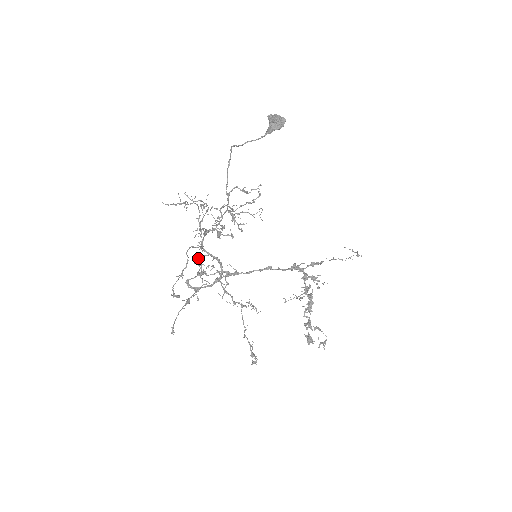
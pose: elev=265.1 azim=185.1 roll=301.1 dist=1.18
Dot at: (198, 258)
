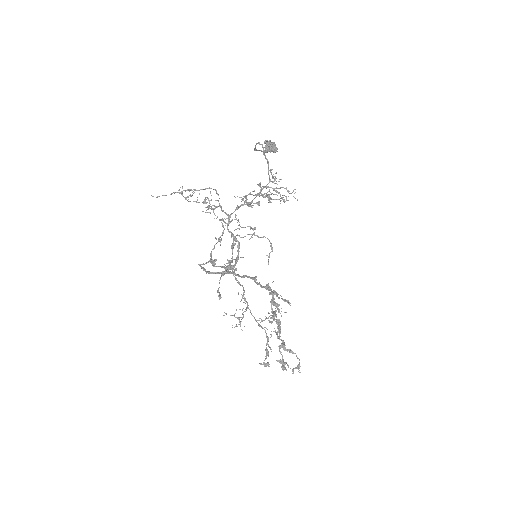
Dot at: (239, 224)
